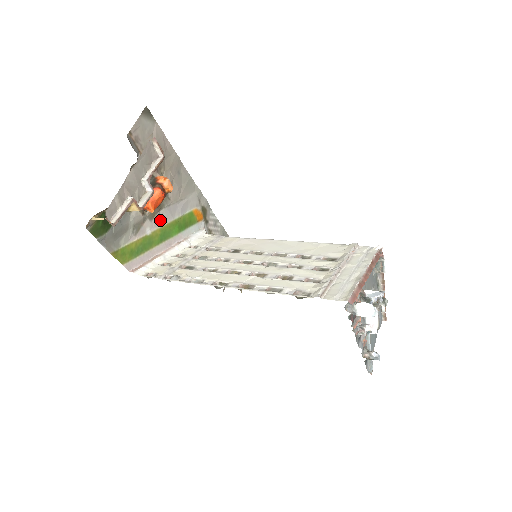
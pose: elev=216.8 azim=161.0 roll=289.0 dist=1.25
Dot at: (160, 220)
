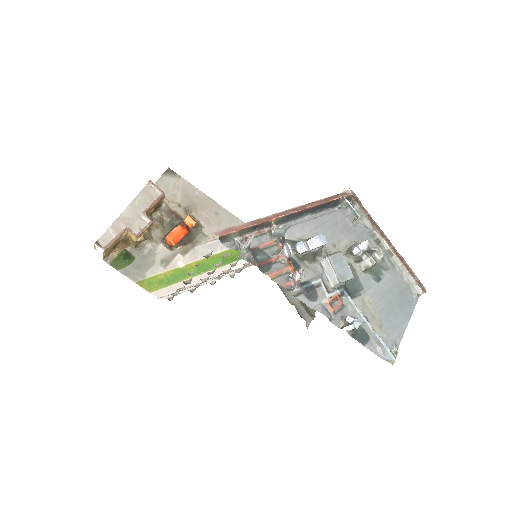
Dot at: (196, 255)
